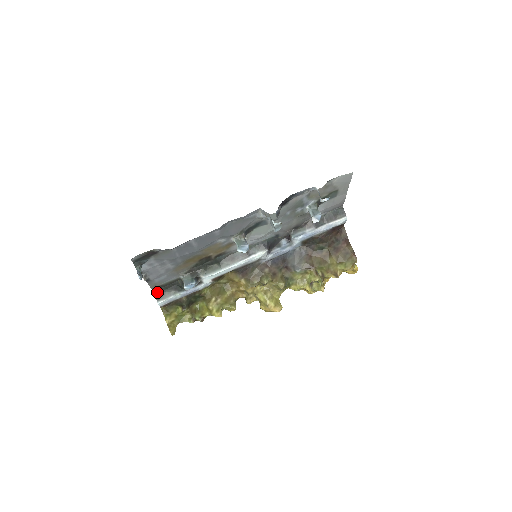
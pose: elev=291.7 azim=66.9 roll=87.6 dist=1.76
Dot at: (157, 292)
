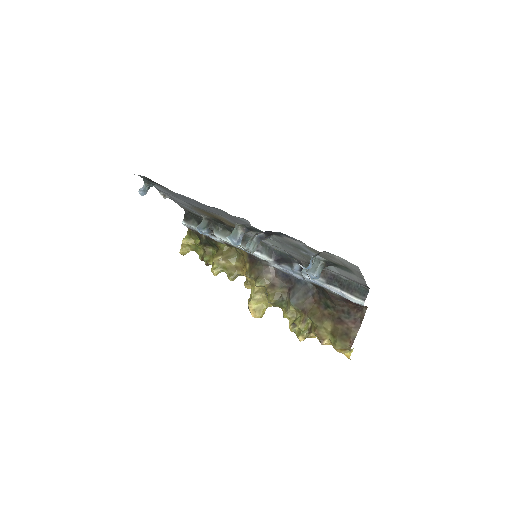
Dot at: (187, 214)
